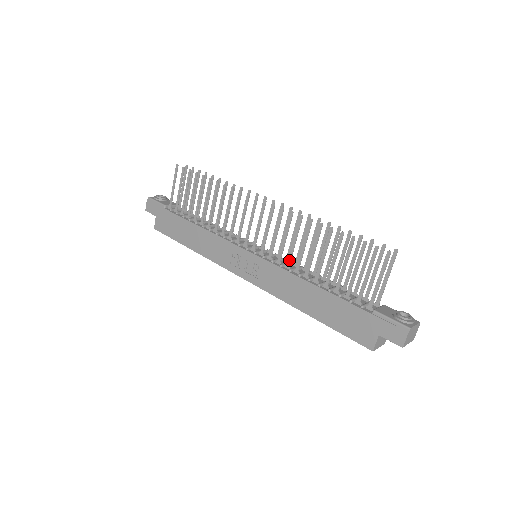
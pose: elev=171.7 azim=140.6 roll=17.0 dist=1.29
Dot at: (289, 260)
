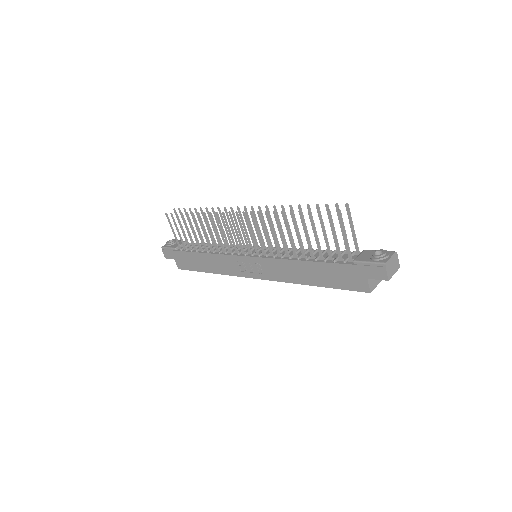
Dot at: (277, 249)
